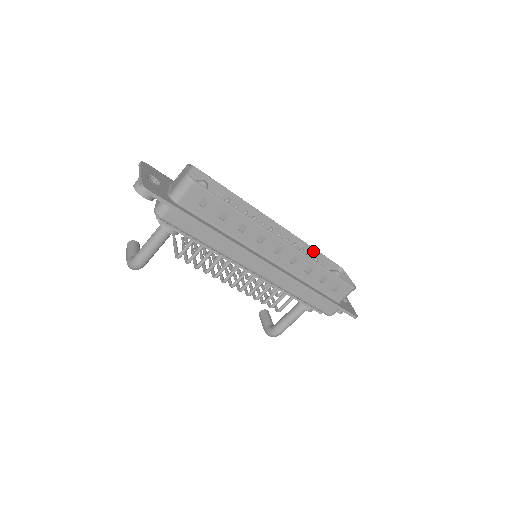
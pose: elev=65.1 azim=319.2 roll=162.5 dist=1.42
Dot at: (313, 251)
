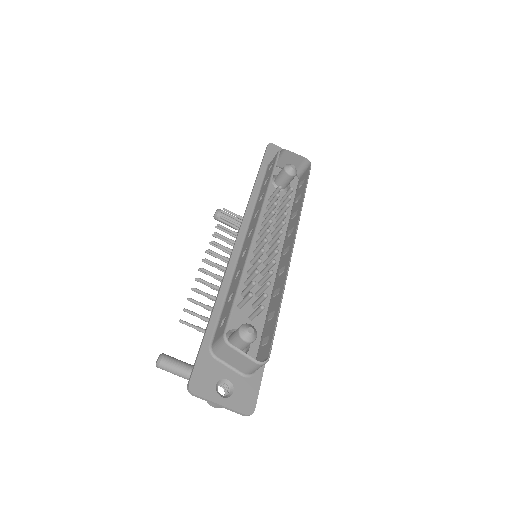
Dot at: (270, 181)
